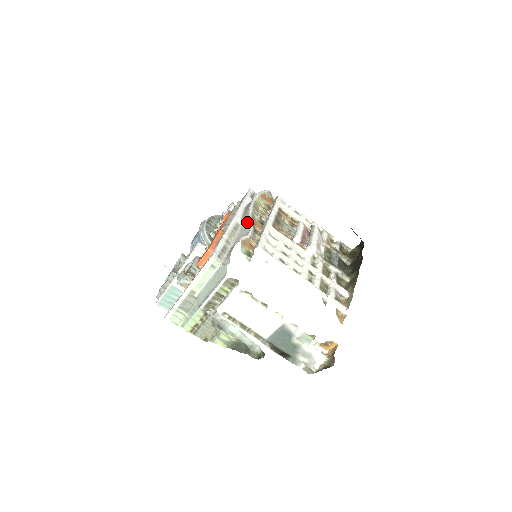
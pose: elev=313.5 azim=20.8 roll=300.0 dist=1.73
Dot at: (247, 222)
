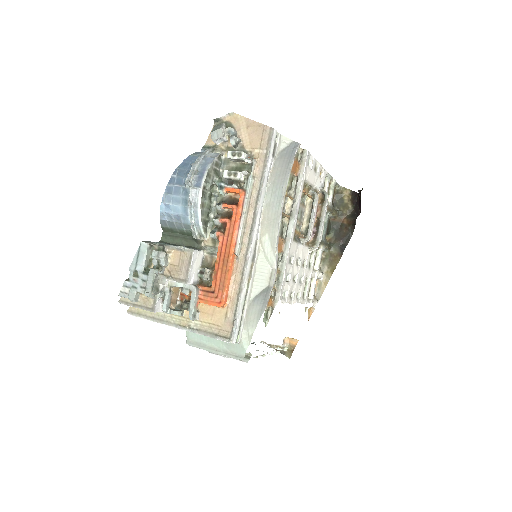
Dot at: (271, 252)
